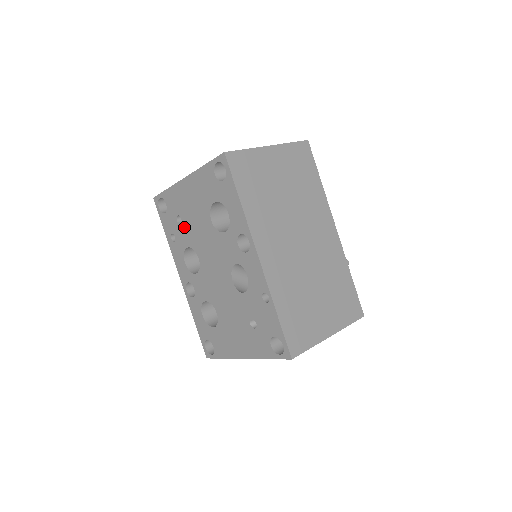
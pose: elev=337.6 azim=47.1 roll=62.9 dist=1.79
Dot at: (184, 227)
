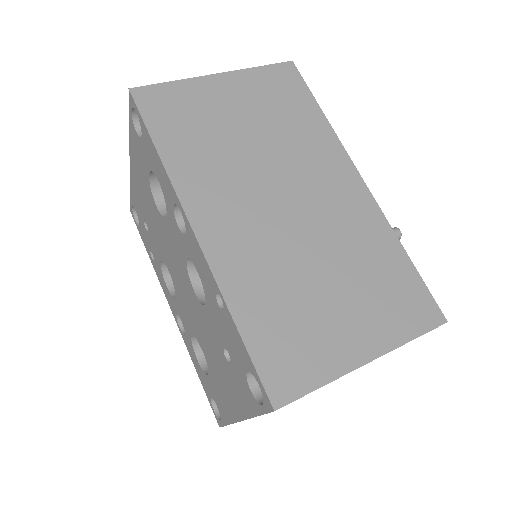
Dot at: (150, 234)
